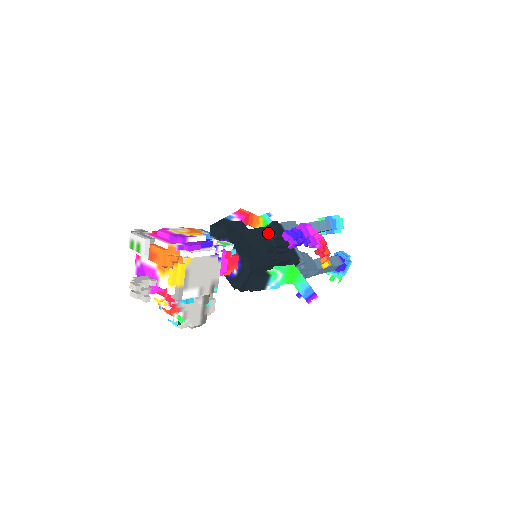
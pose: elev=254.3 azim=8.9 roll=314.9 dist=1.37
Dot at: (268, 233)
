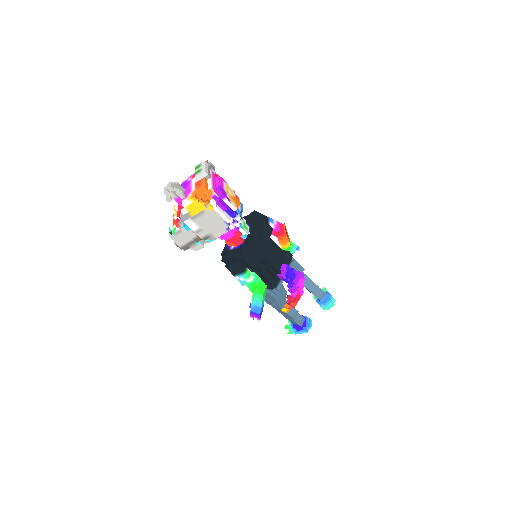
Dot at: (277, 253)
